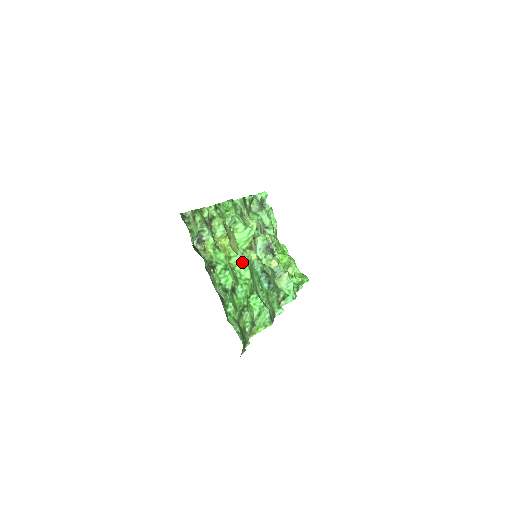
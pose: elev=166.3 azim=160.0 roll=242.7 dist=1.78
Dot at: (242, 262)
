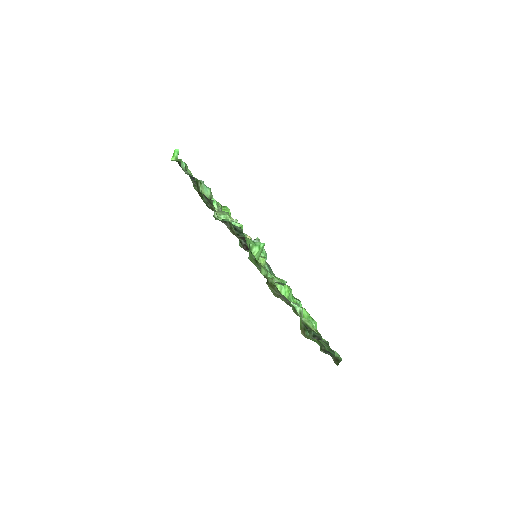
Dot at: (289, 290)
